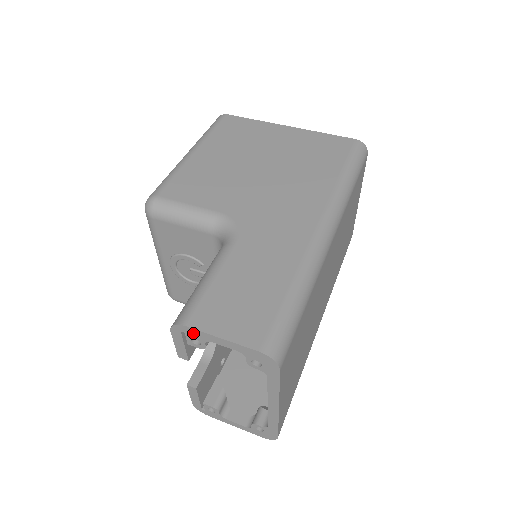
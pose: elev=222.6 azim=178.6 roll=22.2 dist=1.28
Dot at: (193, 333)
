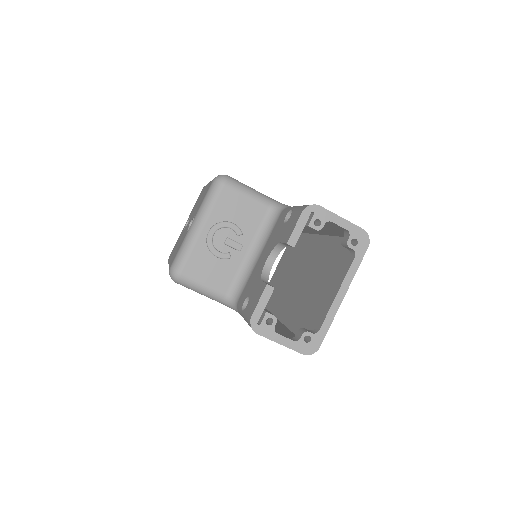
Dot at: (322, 213)
